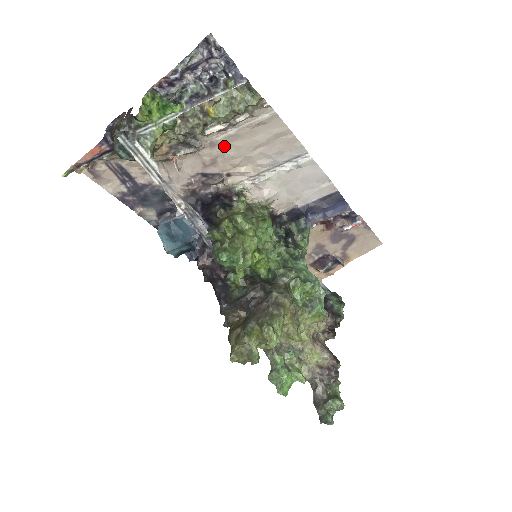
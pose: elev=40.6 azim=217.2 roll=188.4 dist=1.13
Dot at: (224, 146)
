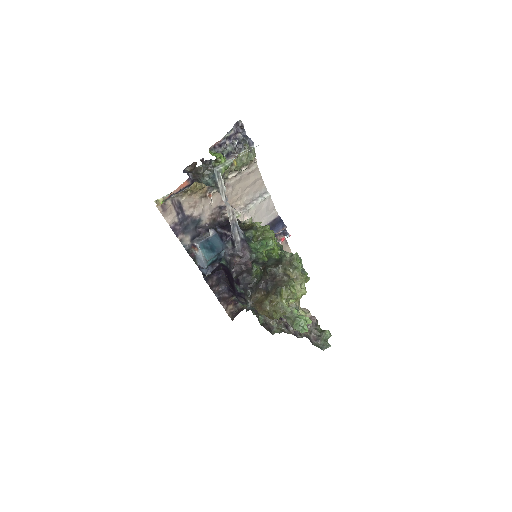
Dot at: (233, 187)
